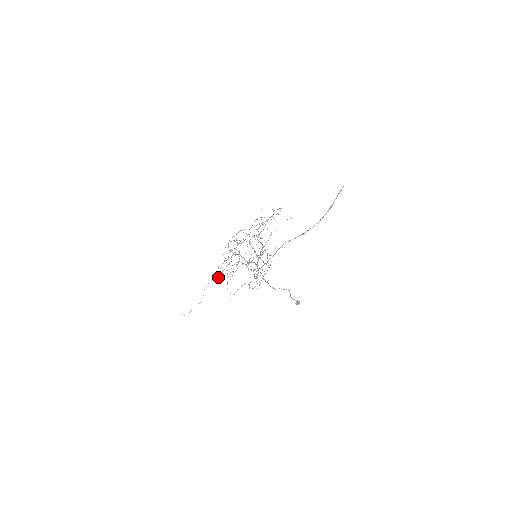
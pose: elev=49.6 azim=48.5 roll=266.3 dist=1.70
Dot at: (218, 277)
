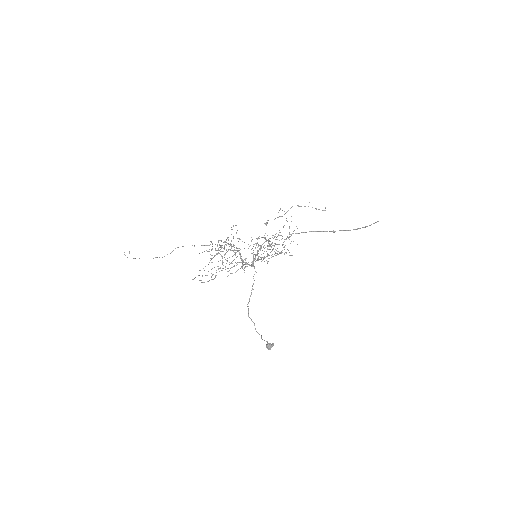
Dot at: (204, 245)
